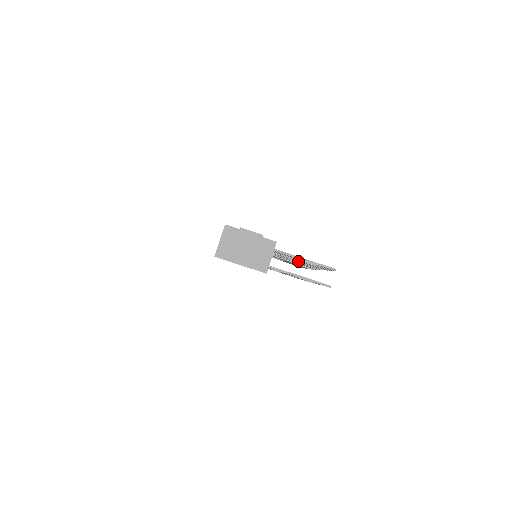
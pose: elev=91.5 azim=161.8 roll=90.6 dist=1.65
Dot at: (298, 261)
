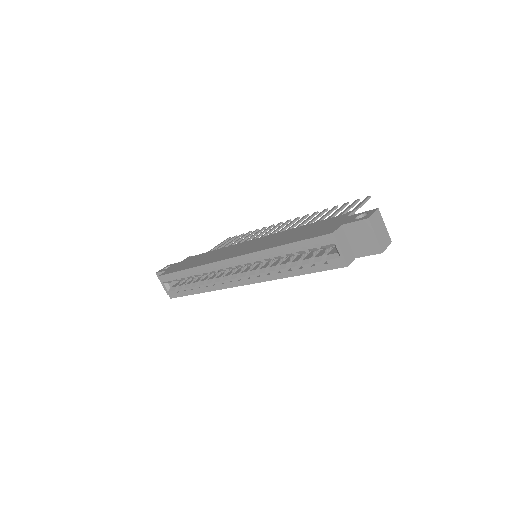
Dot at: occluded
